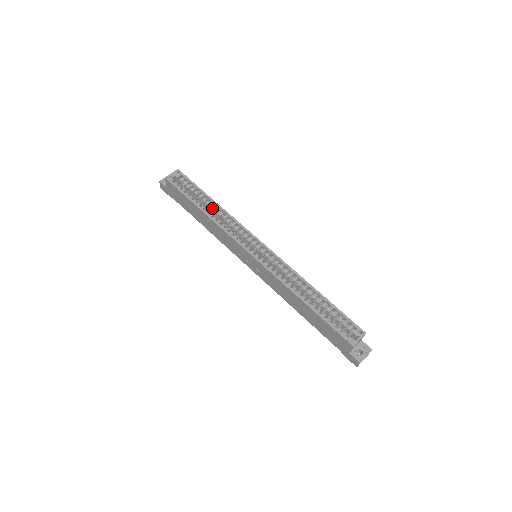
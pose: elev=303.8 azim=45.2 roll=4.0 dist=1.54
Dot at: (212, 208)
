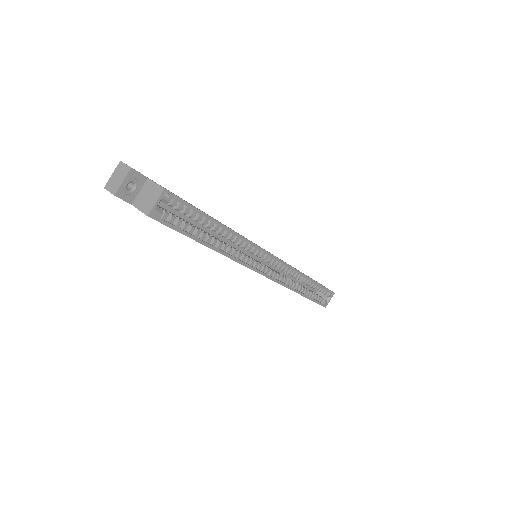
Dot at: occluded
